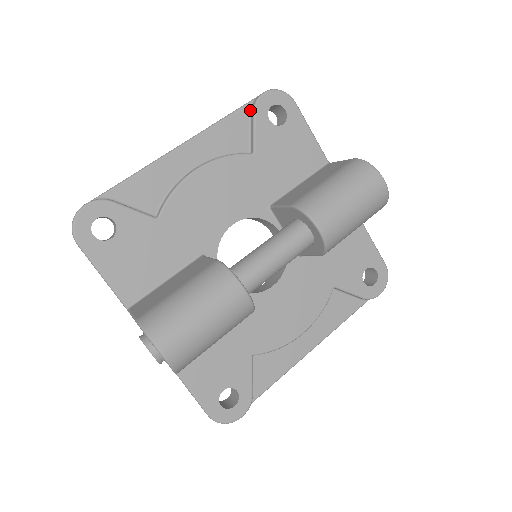
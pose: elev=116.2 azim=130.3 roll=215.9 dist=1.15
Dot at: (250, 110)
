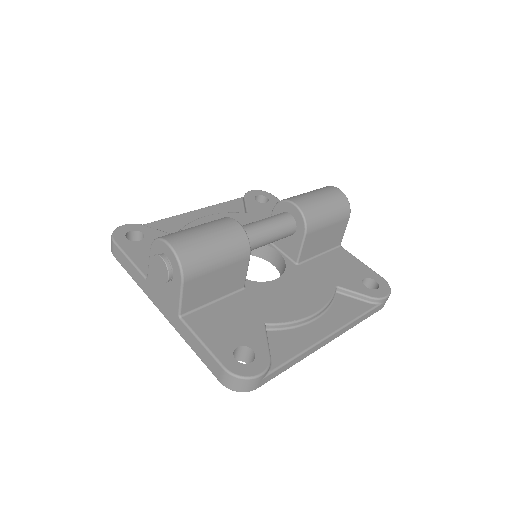
Dot at: (242, 200)
